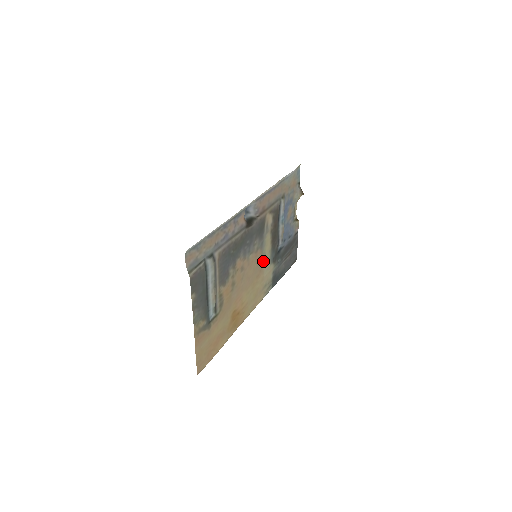
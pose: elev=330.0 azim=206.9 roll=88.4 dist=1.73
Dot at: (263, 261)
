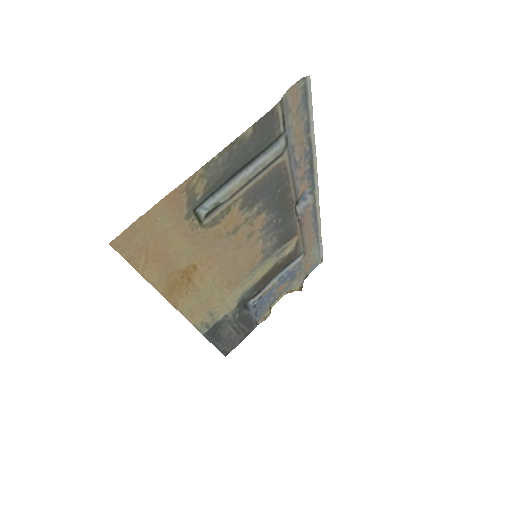
Dot at: (246, 278)
